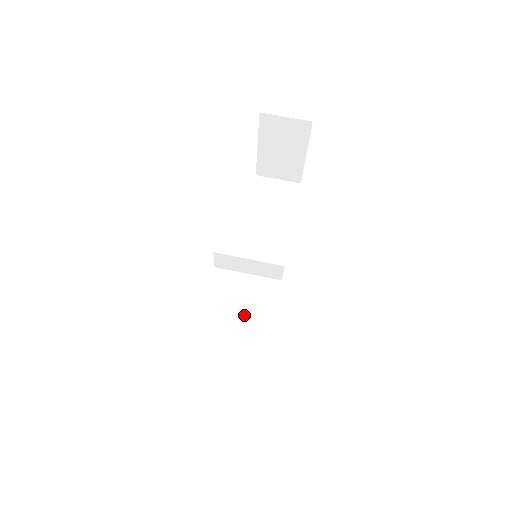
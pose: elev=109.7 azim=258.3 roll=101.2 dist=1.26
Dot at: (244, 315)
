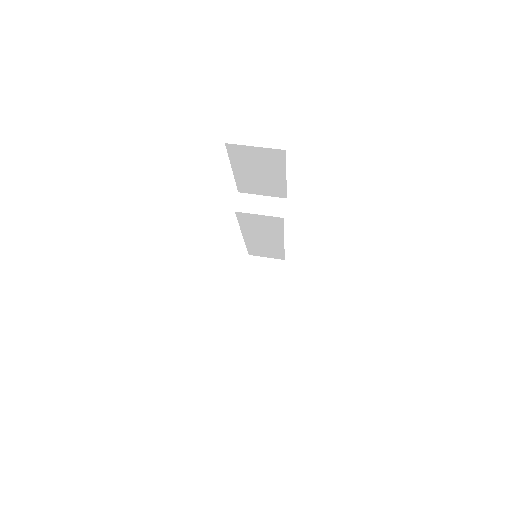
Dot at: occluded
